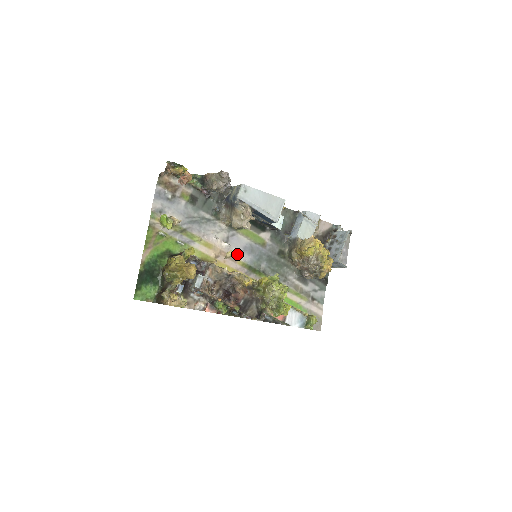
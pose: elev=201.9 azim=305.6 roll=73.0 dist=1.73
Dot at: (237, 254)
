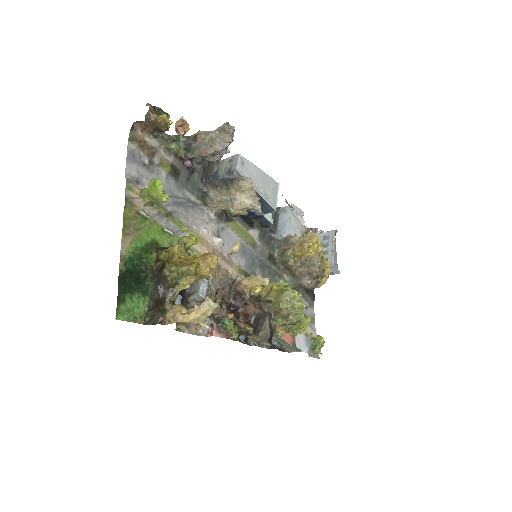
Dot at: (230, 255)
